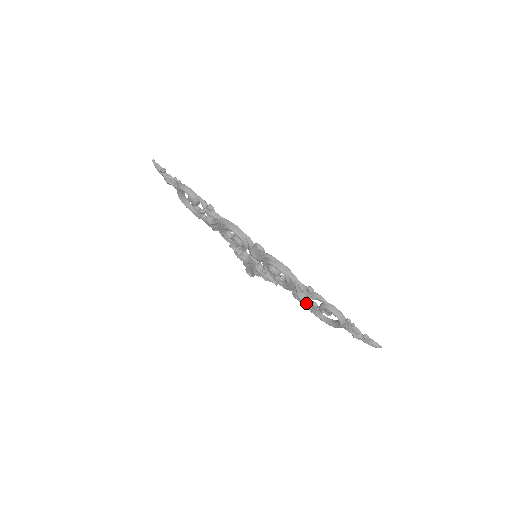
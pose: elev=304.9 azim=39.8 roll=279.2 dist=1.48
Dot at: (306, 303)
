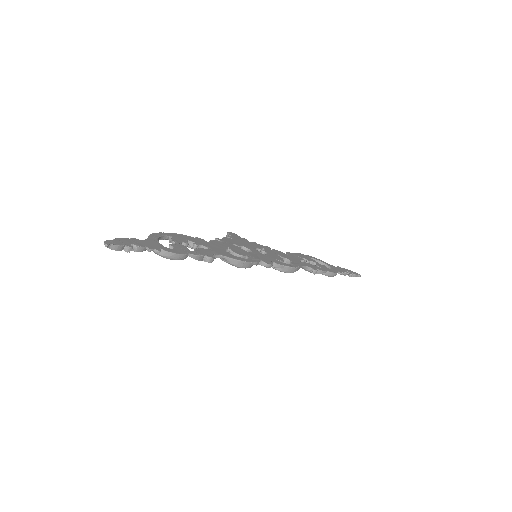
Dot at: occluded
